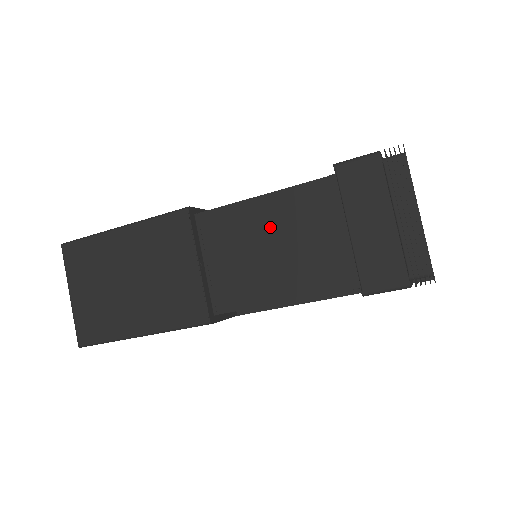
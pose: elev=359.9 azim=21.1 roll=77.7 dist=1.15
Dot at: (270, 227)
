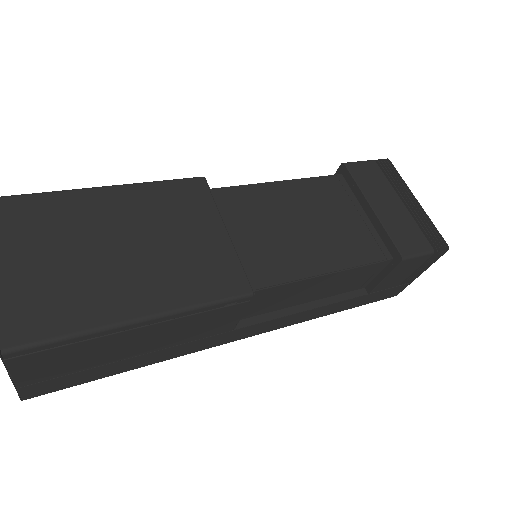
Dot at: (294, 207)
